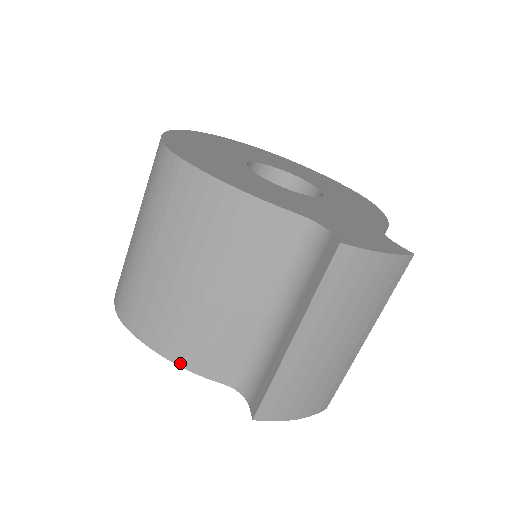
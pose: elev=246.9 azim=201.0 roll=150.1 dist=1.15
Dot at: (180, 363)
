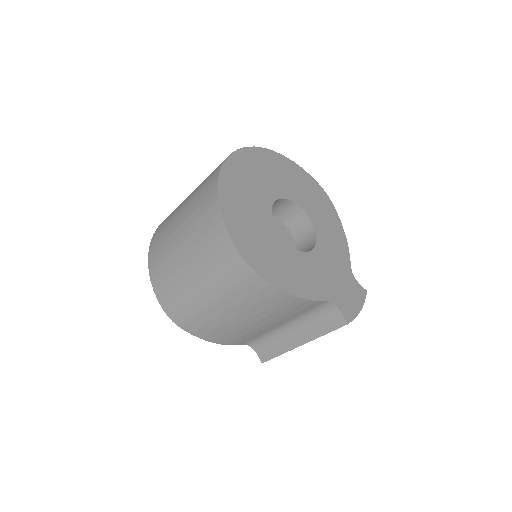
Dot at: (219, 343)
